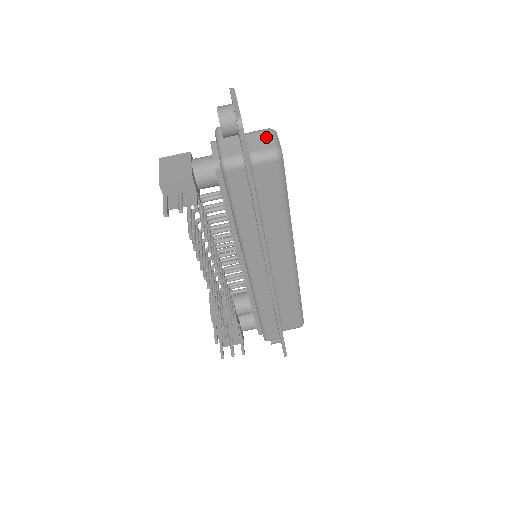
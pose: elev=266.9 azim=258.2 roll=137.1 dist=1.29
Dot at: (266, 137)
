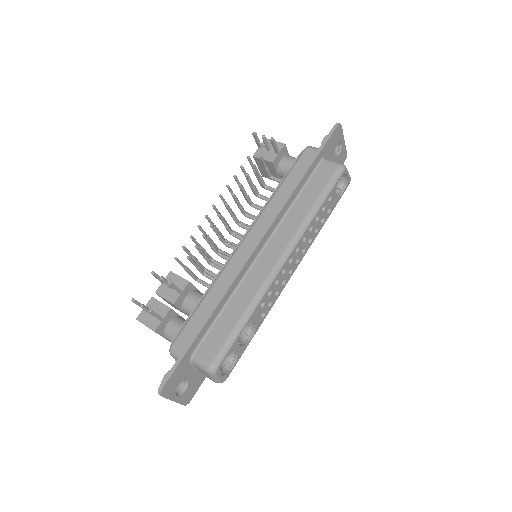
Dot at: occluded
